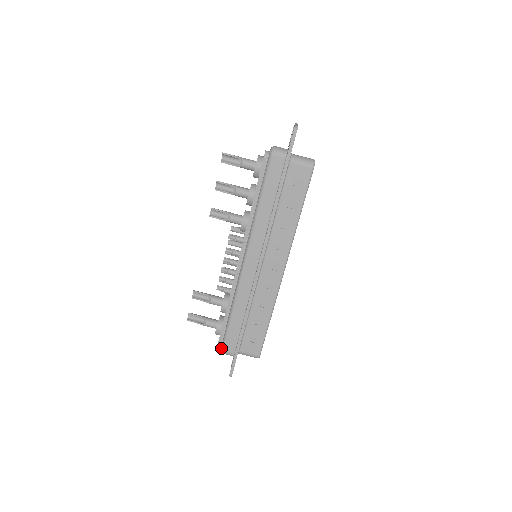
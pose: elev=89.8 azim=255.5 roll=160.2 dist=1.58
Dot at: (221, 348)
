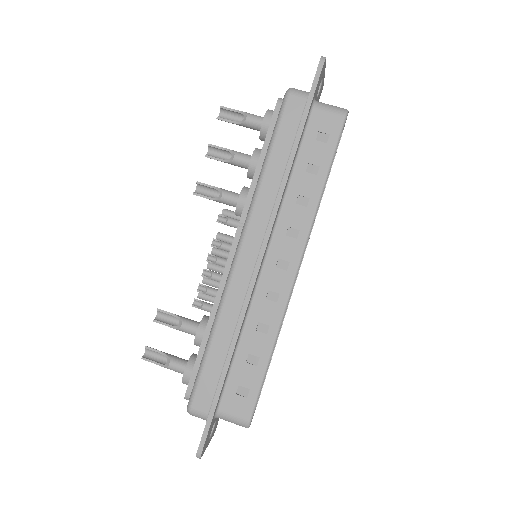
Dot at: (188, 403)
